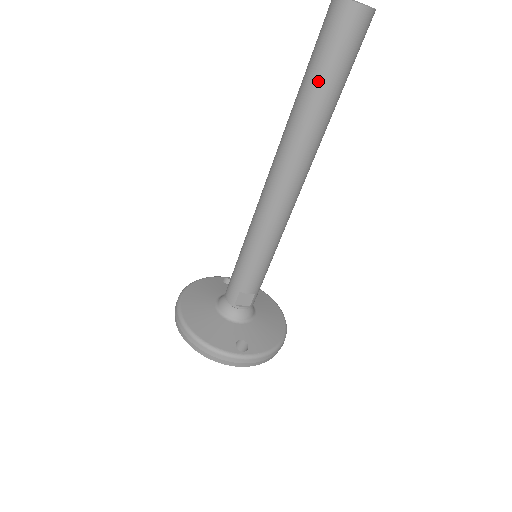
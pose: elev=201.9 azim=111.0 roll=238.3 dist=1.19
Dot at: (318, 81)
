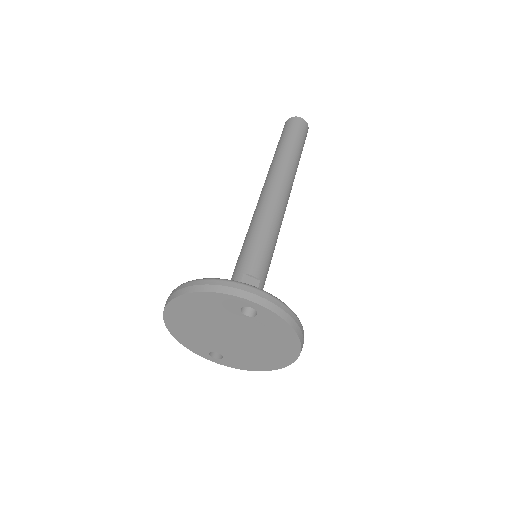
Dot at: (286, 141)
